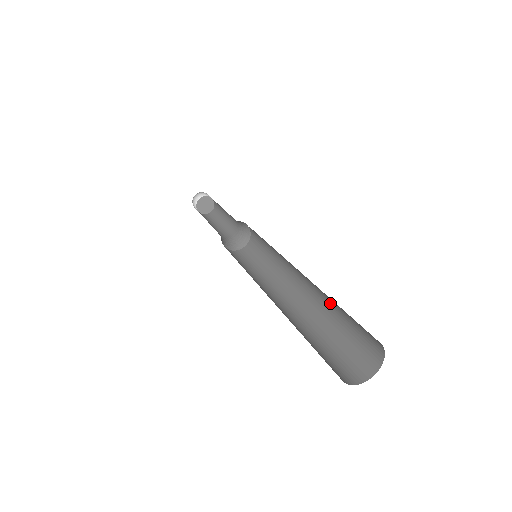
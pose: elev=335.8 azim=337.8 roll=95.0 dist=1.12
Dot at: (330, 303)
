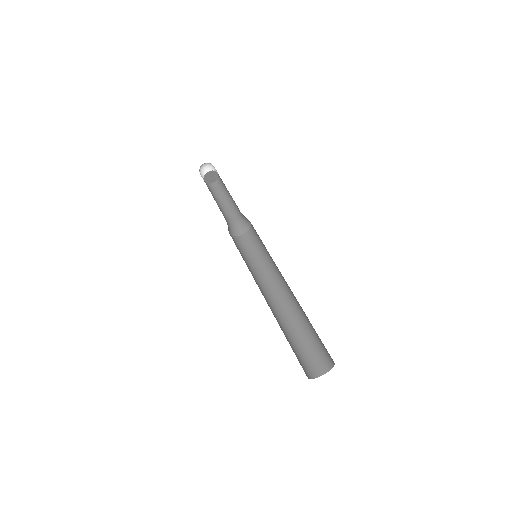
Dot at: (306, 317)
